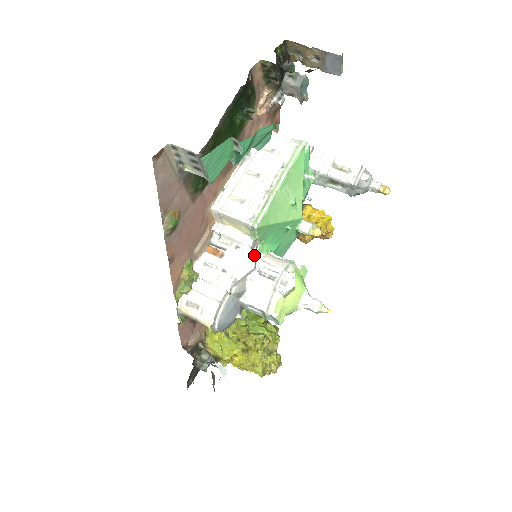
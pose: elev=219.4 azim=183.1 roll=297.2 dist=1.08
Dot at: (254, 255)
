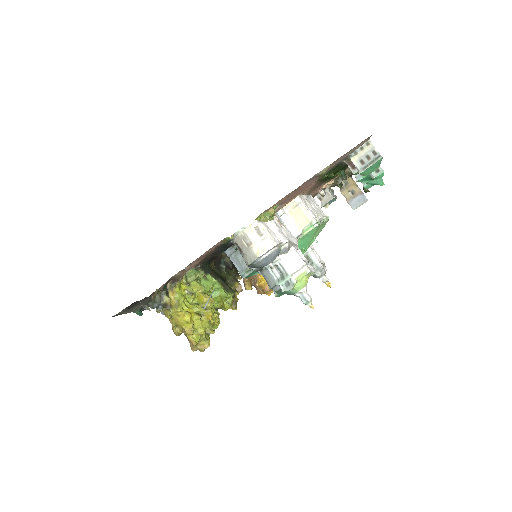
Dot at: (297, 240)
